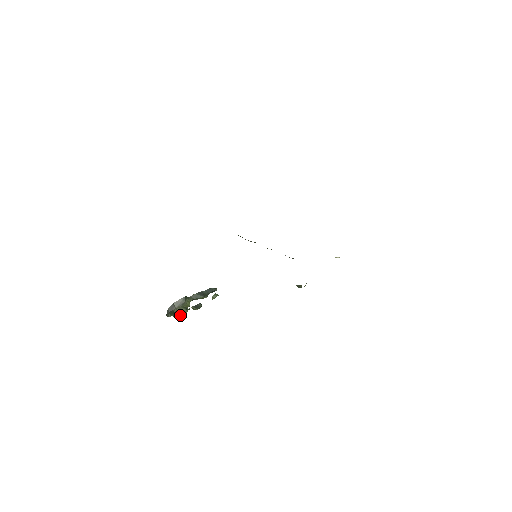
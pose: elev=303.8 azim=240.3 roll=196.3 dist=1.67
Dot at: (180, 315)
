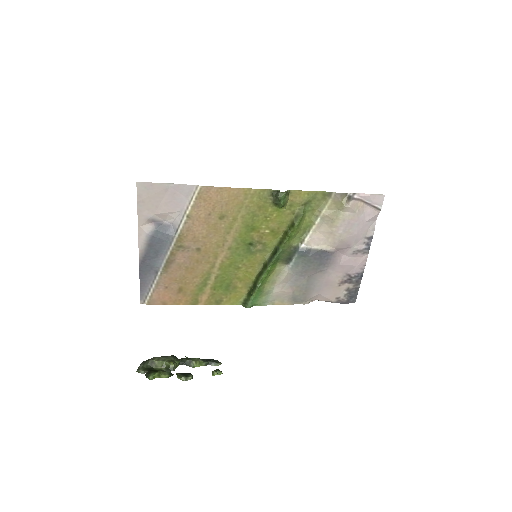
Dot at: (156, 373)
